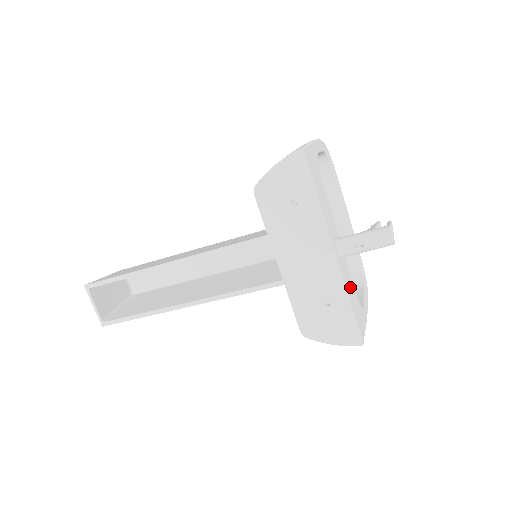
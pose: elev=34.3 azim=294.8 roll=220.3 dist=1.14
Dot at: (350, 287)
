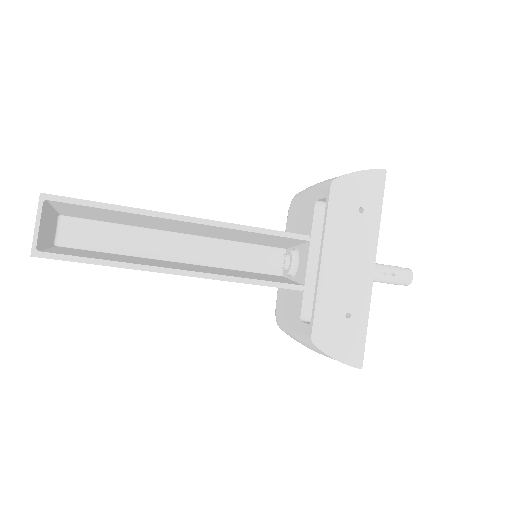
Dot at: occluded
